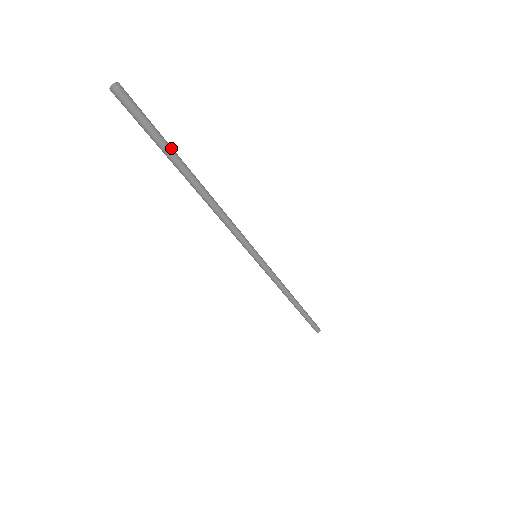
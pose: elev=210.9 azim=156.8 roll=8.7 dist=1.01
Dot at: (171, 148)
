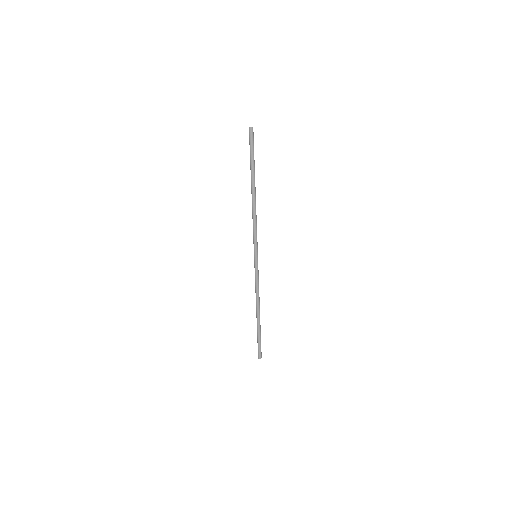
Dot at: (254, 164)
